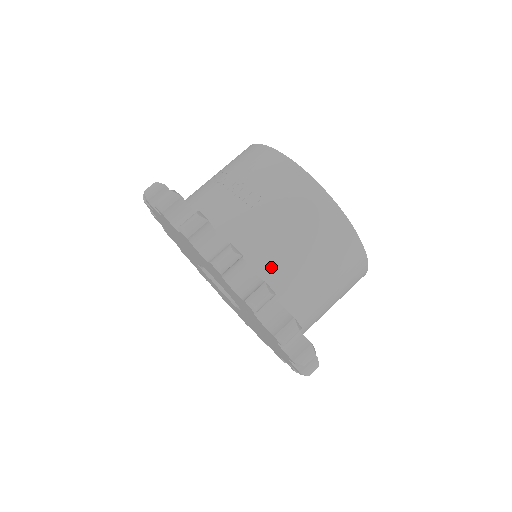
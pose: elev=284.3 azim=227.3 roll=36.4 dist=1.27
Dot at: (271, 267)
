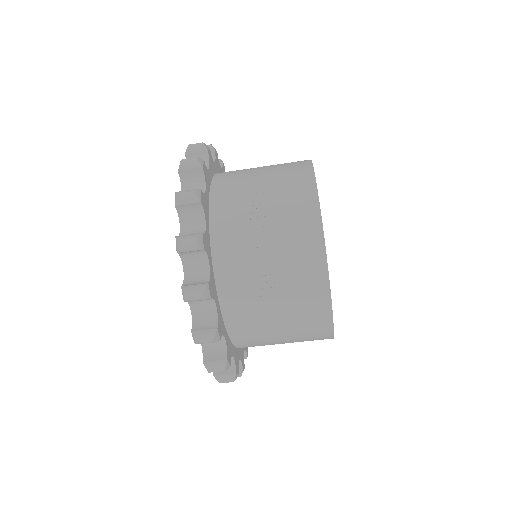
Dot at: (245, 333)
